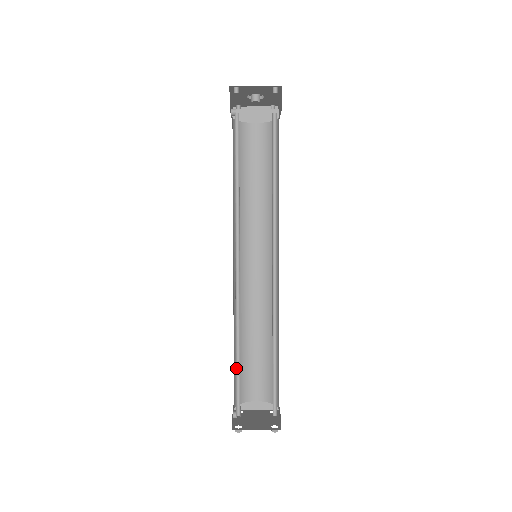
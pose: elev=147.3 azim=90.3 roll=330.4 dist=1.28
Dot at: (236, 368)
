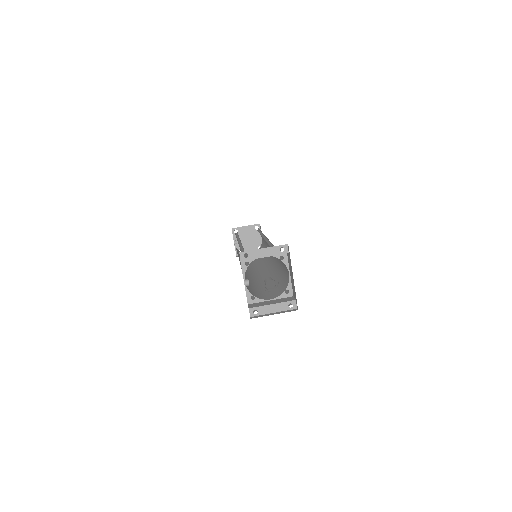
Dot at: occluded
